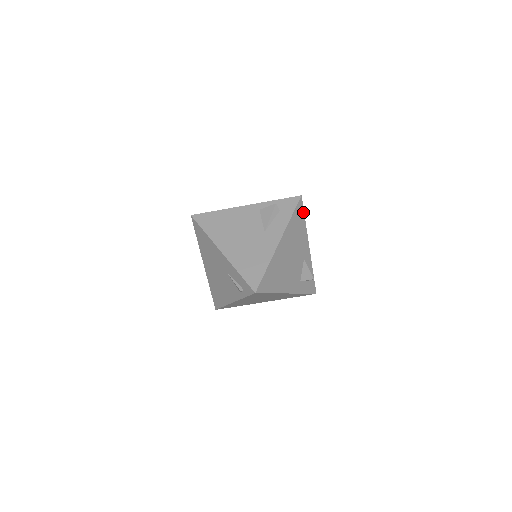
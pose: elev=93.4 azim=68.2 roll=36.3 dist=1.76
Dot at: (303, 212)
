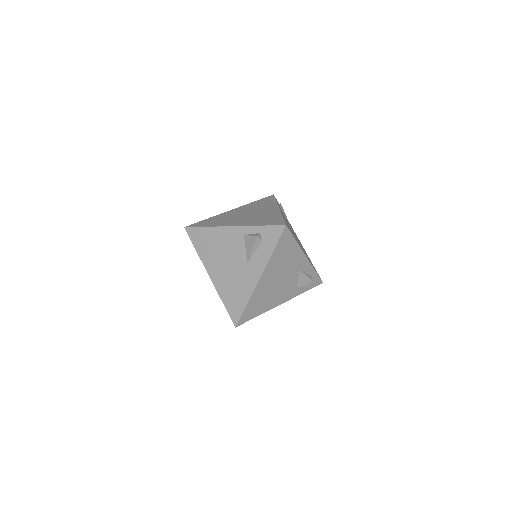
Dot at: (291, 236)
